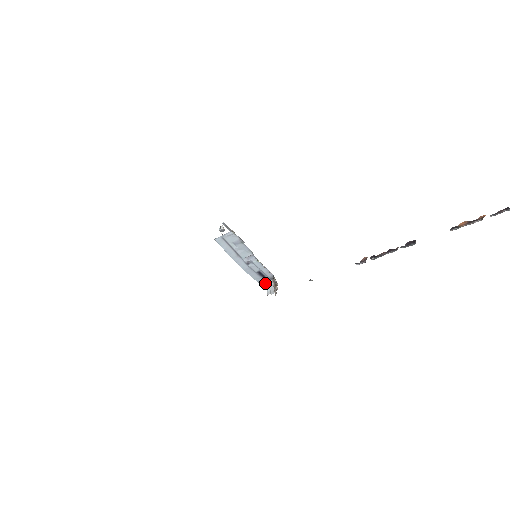
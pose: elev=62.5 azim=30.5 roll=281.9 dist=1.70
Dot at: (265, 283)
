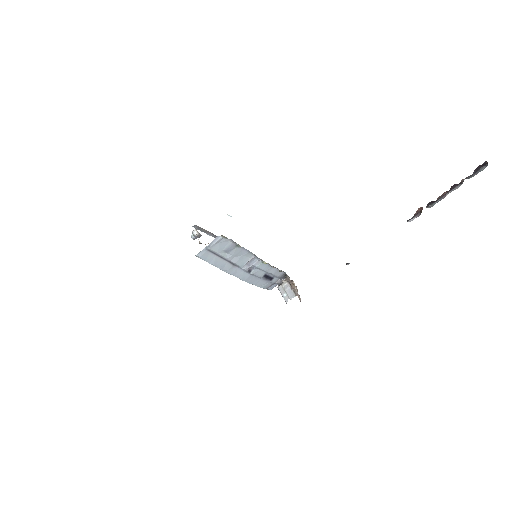
Dot at: (273, 286)
